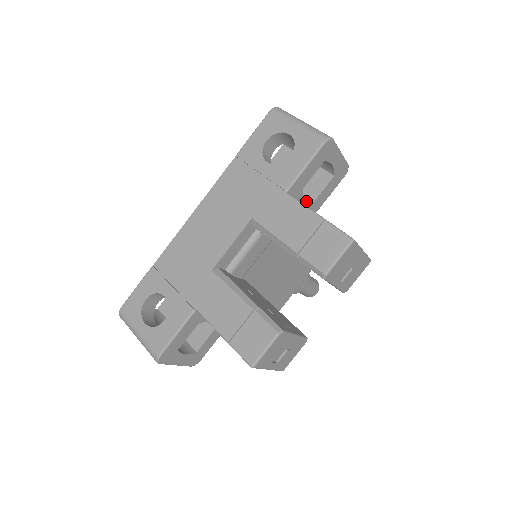
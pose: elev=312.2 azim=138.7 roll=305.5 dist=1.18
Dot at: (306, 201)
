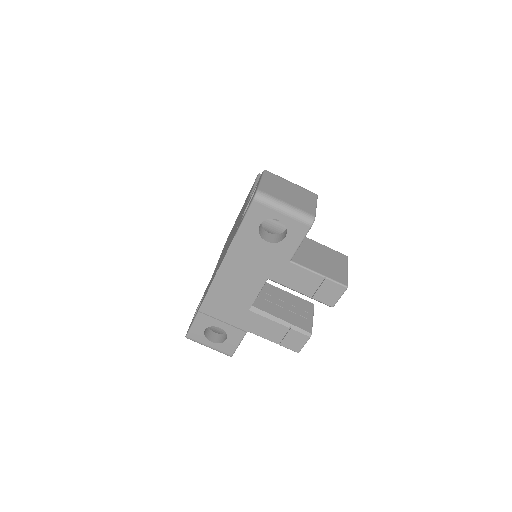
Dot at: occluded
